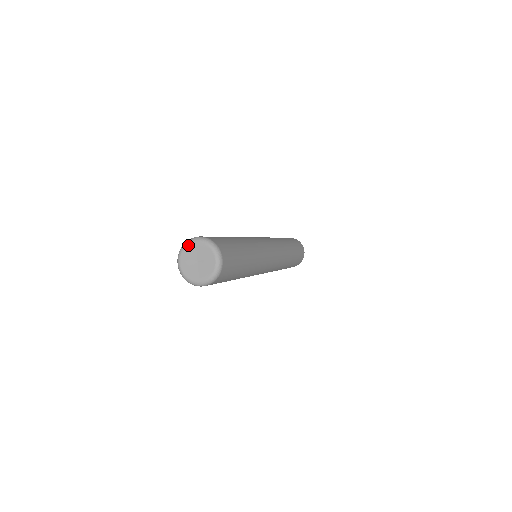
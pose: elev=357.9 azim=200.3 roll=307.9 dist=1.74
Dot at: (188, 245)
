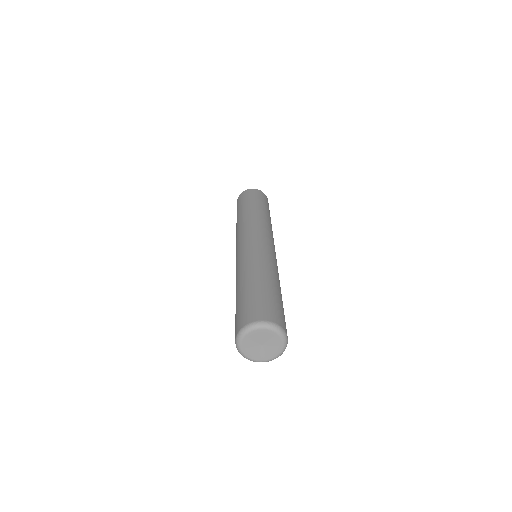
Dot at: (243, 339)
